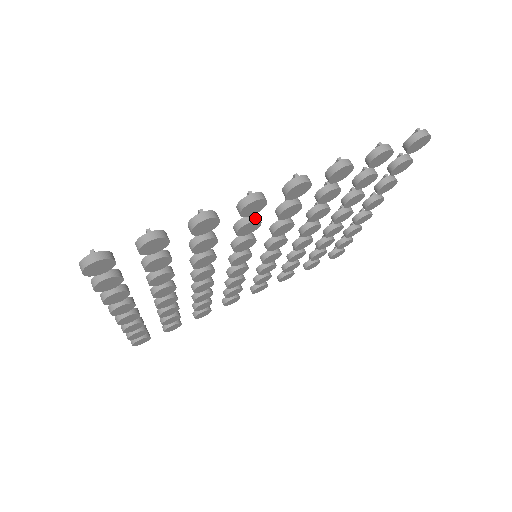
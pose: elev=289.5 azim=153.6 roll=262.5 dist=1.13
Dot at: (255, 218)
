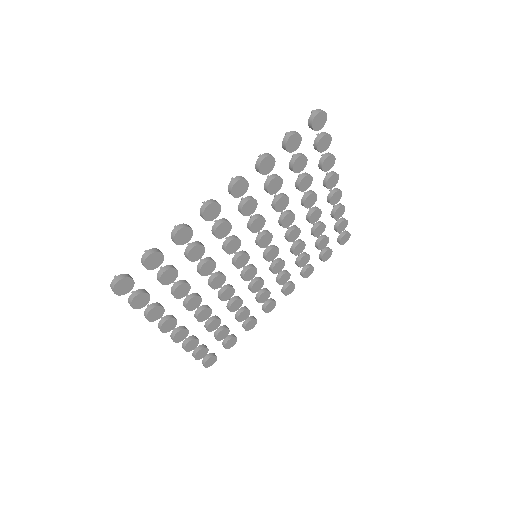
Dot at: (223, 221)
